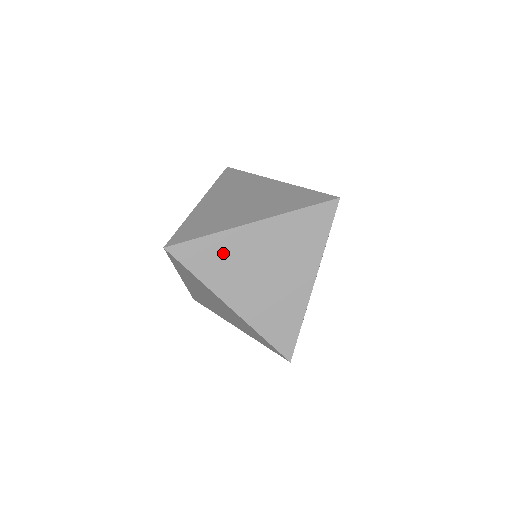
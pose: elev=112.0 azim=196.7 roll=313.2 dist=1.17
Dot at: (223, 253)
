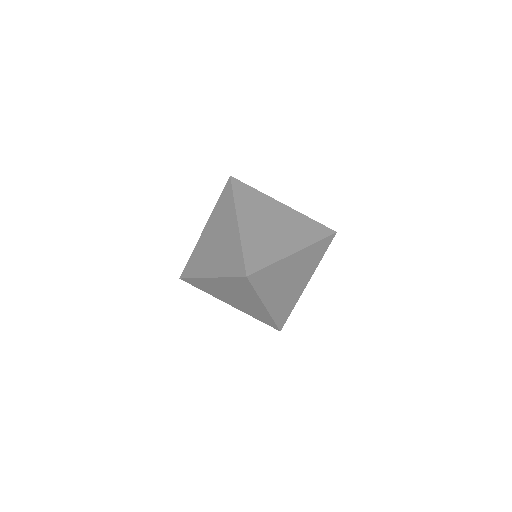
Dot at: (275, 274)
